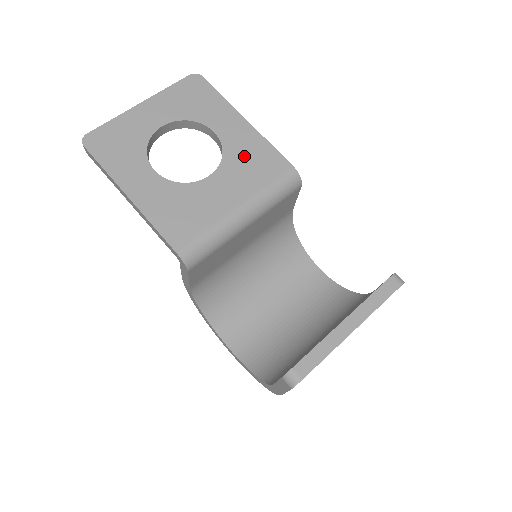
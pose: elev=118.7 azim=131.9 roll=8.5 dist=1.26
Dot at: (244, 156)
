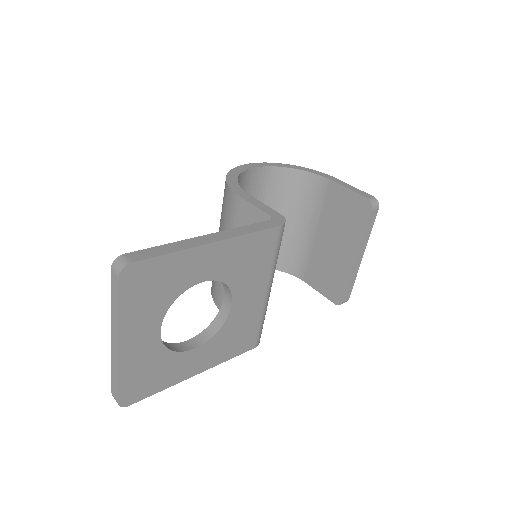
Dot at: (242, 265)
